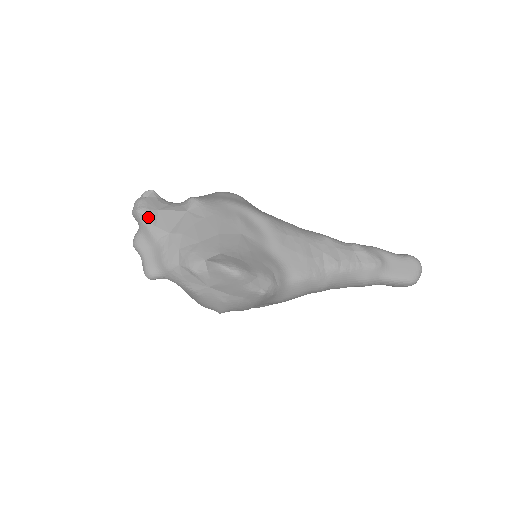
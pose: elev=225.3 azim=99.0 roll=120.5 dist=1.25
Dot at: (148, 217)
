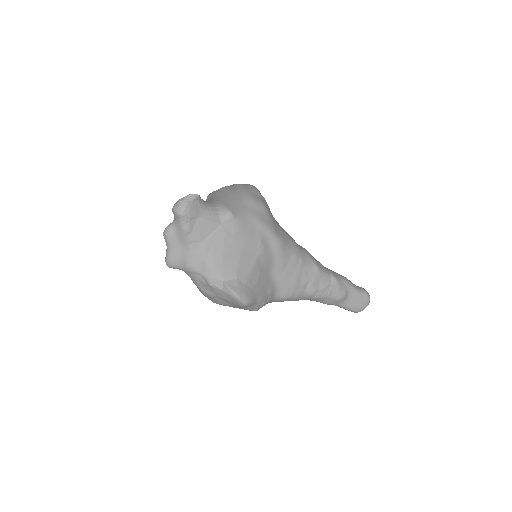
Dot at: (187, 223)
